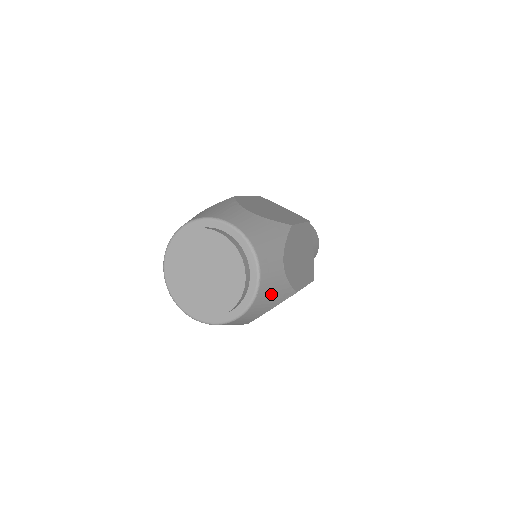
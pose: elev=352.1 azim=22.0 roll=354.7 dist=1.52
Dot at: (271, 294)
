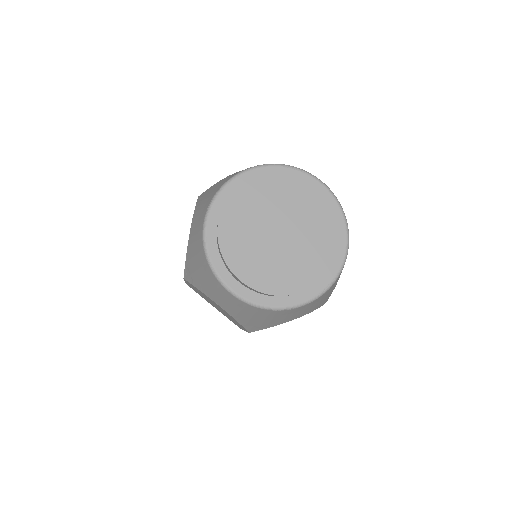
Dot at: occluded
